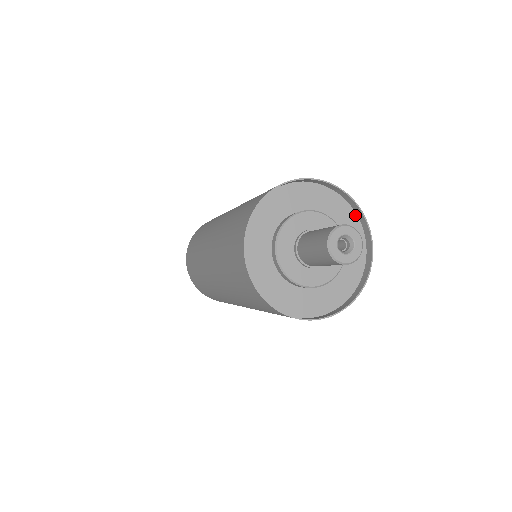
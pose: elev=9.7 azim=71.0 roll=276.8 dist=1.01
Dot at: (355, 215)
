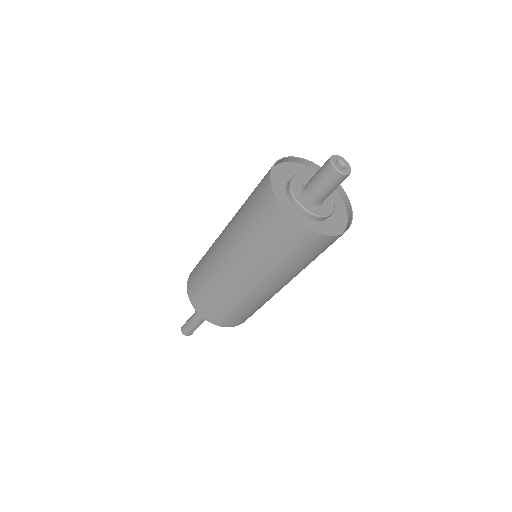
Dot at: (340, 198)
